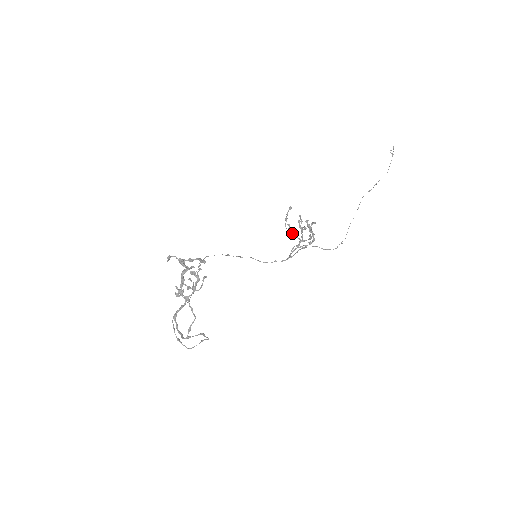
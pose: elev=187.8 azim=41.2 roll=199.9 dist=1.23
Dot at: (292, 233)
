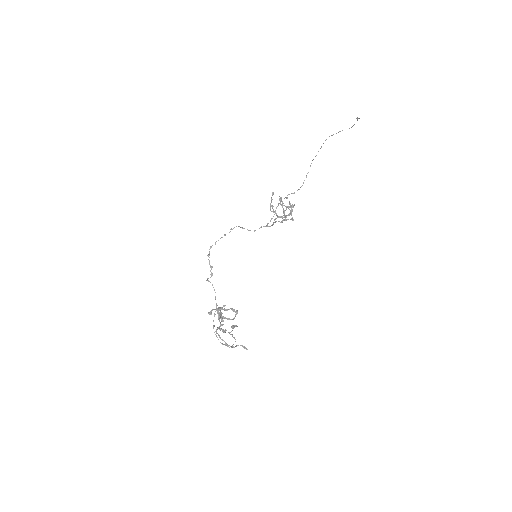
Dot at: (276, 215)
